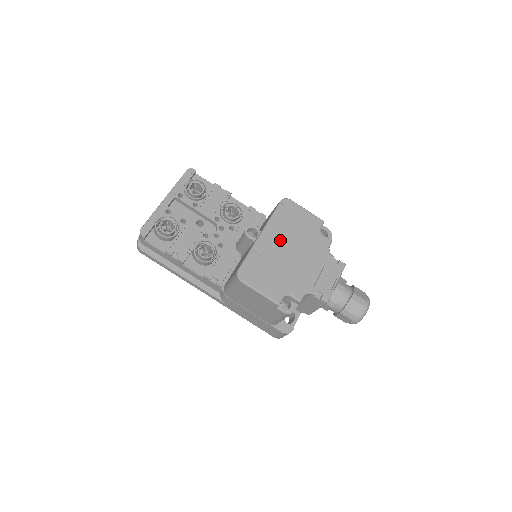
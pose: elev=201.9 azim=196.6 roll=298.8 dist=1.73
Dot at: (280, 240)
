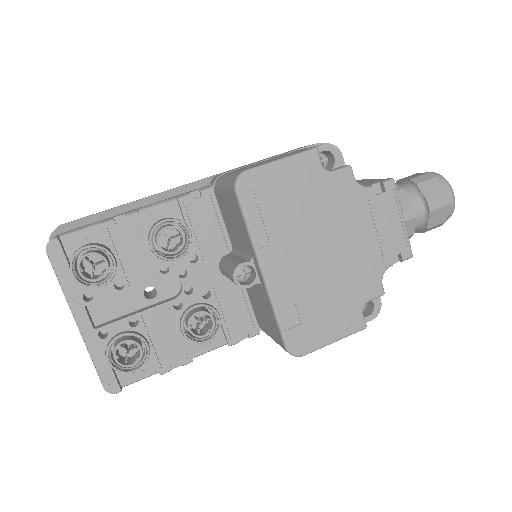
Dot at: (292, 251)
